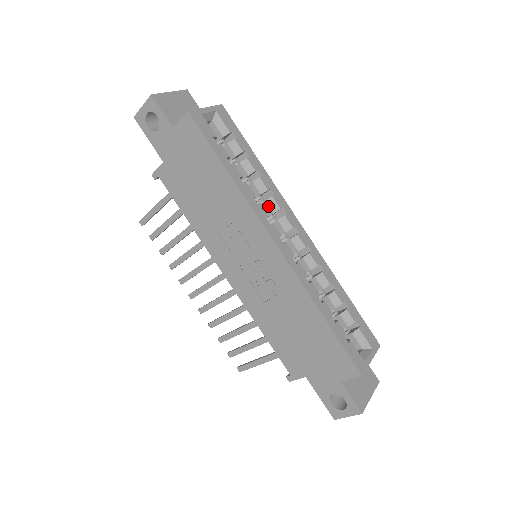
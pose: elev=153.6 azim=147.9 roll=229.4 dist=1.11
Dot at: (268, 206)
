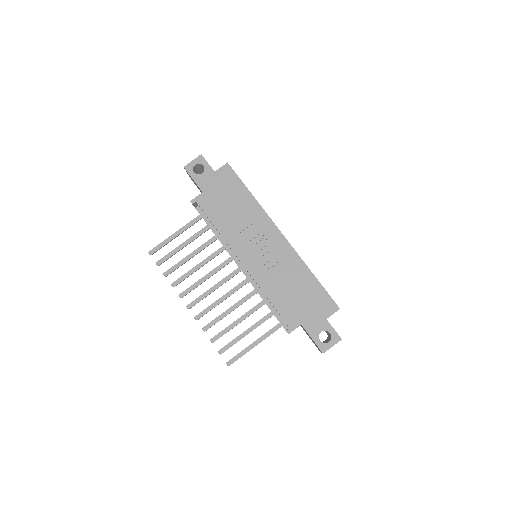
Dot at: occluded
